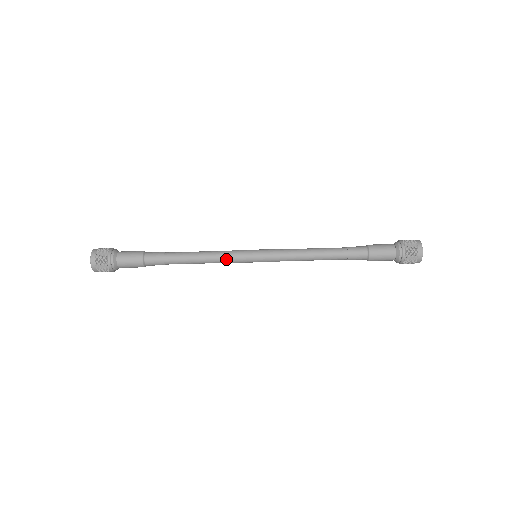
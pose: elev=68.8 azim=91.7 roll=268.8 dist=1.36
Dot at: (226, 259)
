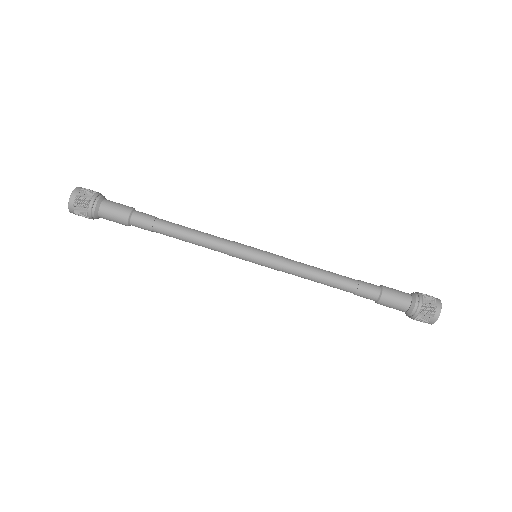
Dot at: (224, 241)
